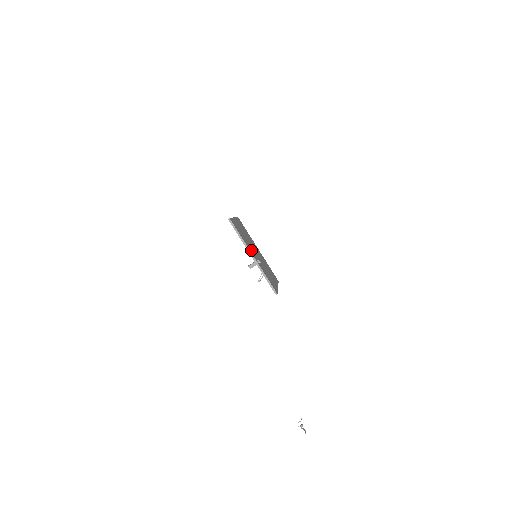
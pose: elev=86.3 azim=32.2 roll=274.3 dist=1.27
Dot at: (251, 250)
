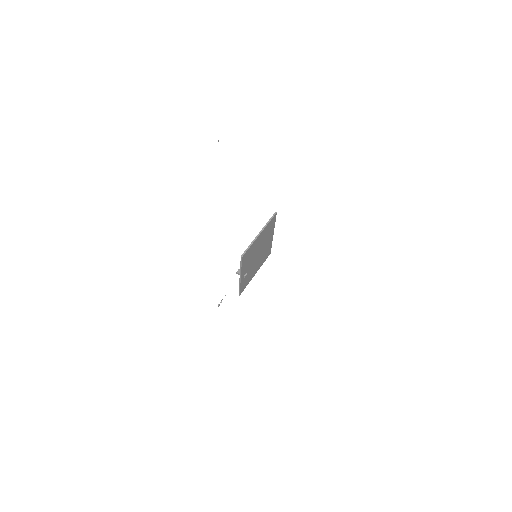
Dot at: (246, 268)
